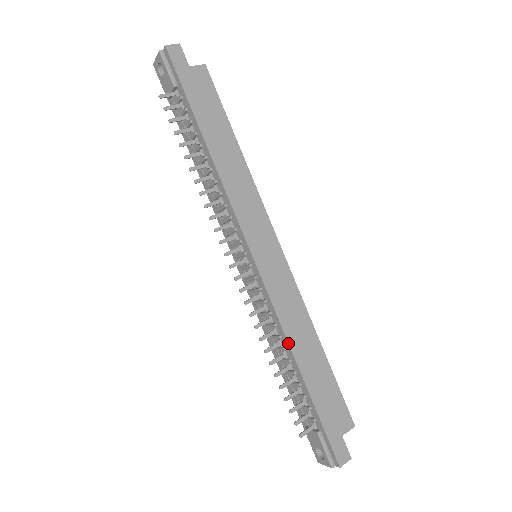
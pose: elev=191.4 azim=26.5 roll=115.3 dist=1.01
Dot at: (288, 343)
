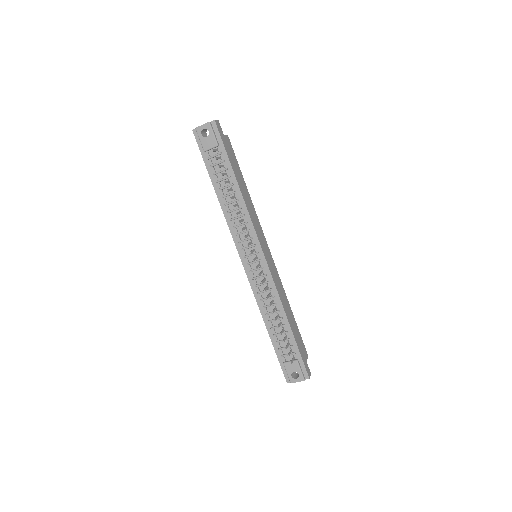
Dot at: (283, 306)
